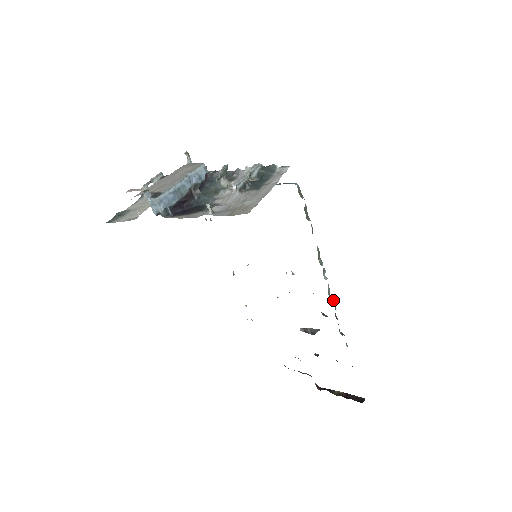
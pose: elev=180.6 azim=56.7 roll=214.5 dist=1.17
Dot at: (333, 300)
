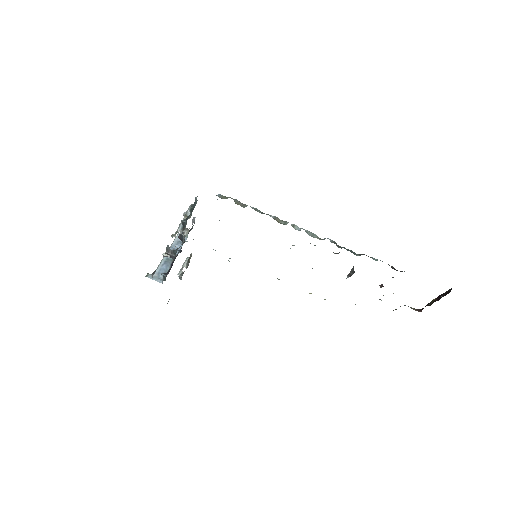
Dot at: (325, 238)
